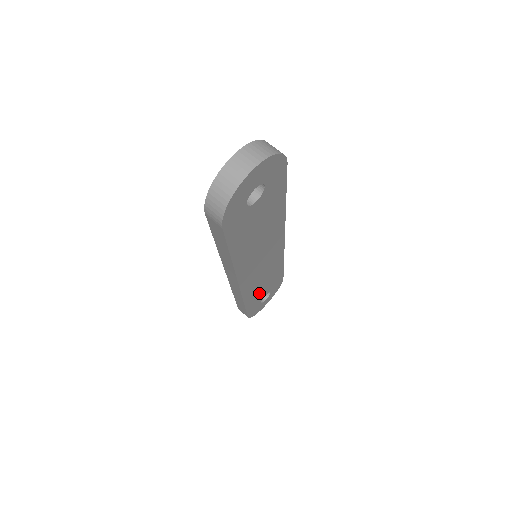
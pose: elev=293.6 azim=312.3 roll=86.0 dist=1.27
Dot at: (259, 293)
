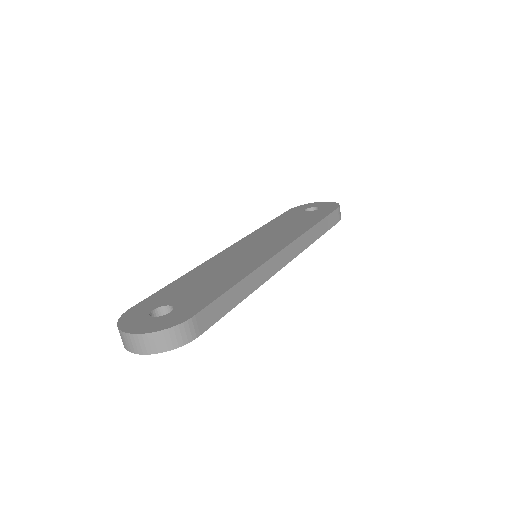
Dot at: occluded
